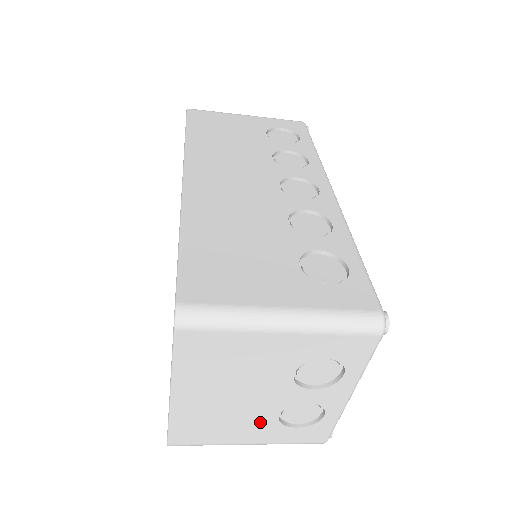
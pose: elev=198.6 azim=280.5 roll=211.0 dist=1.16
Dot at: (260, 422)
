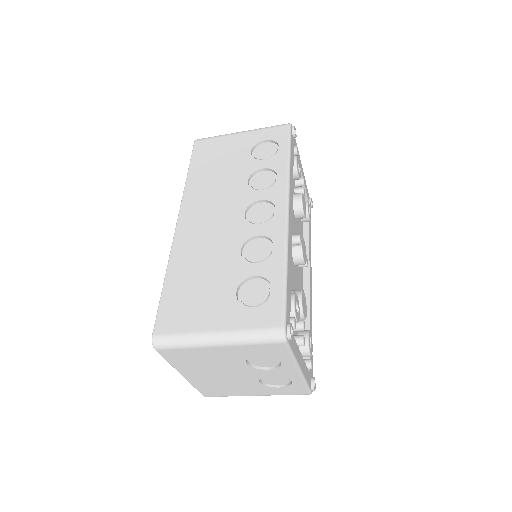
Dot at: (251, 385)
